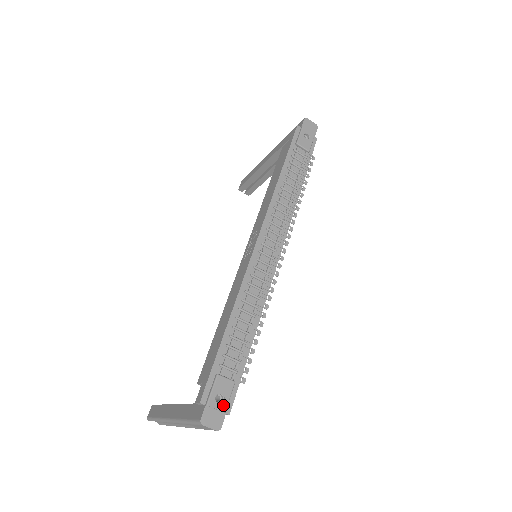
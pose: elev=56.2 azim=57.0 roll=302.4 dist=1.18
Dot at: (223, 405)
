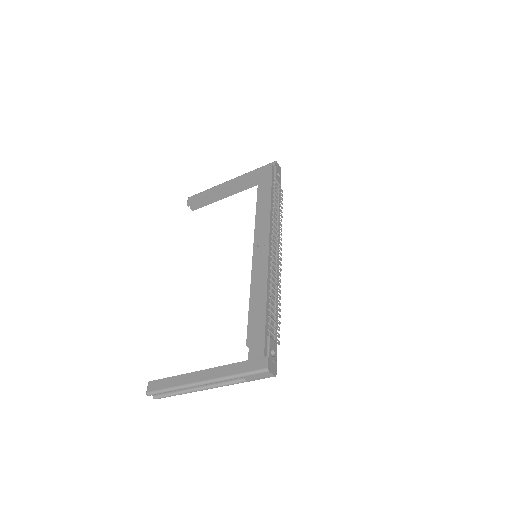
Dot at: (275, 358)
